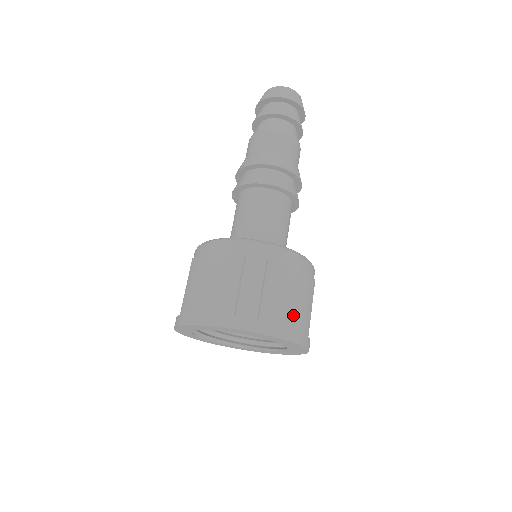
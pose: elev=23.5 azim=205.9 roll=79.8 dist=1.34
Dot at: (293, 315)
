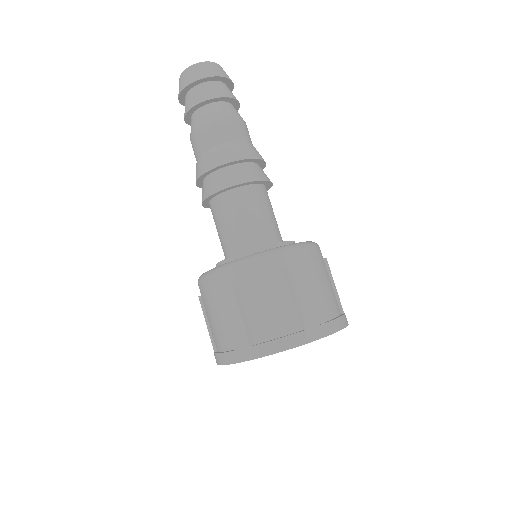
Dot at: (288, 318)
